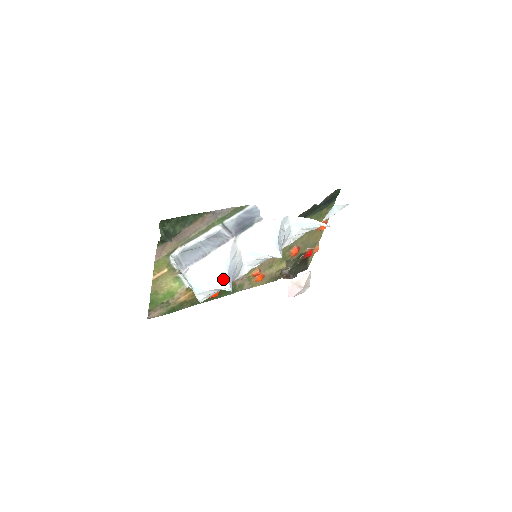
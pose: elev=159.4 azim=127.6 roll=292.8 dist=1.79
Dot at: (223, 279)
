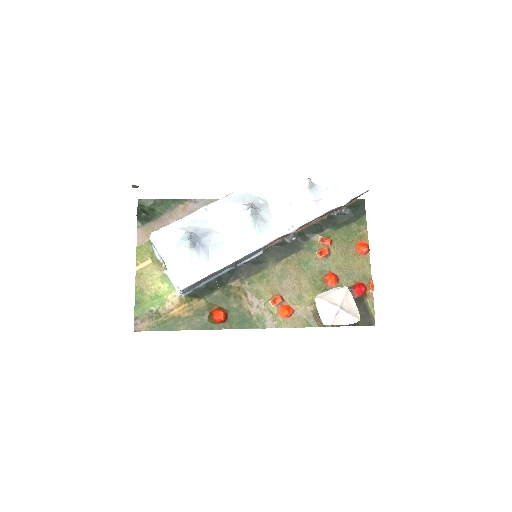
Dot at: (186, 236)
